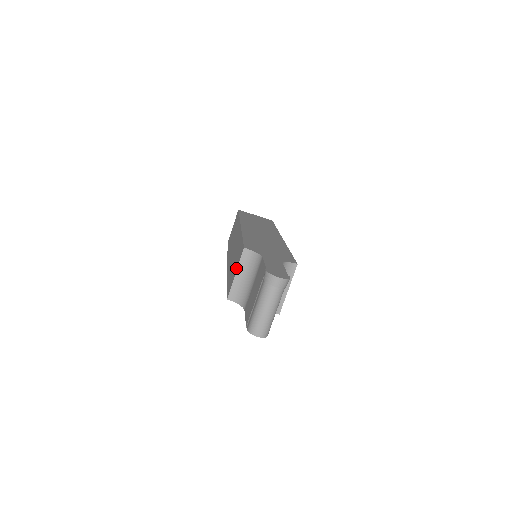
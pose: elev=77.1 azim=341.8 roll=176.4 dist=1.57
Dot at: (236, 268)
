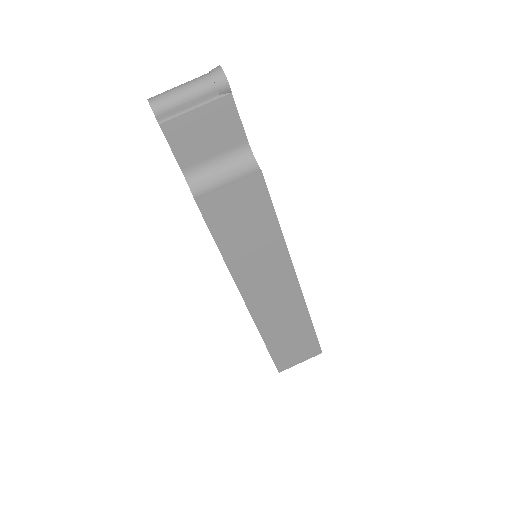
Dot at: occluded
